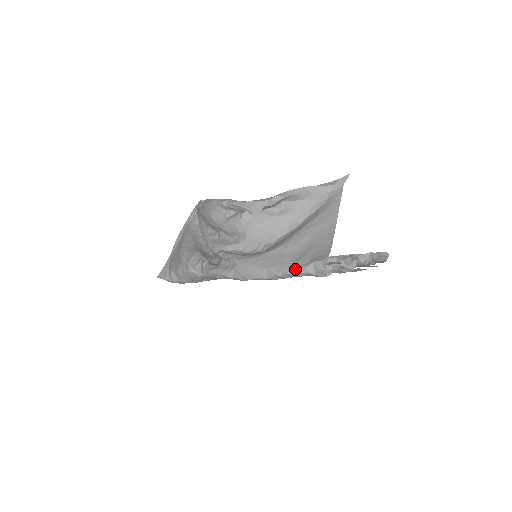
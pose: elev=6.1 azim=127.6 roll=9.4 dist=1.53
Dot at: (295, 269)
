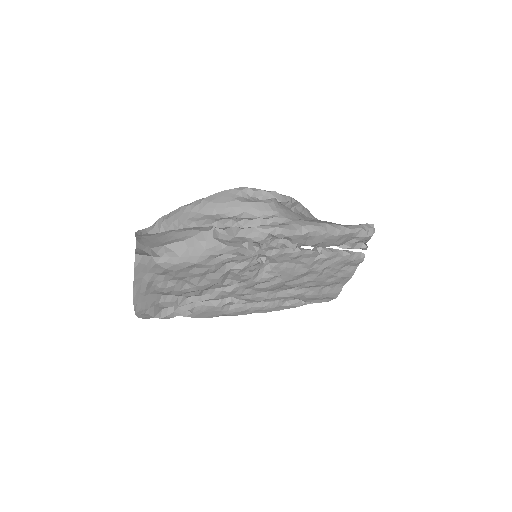
Dot at: (351, 226)
